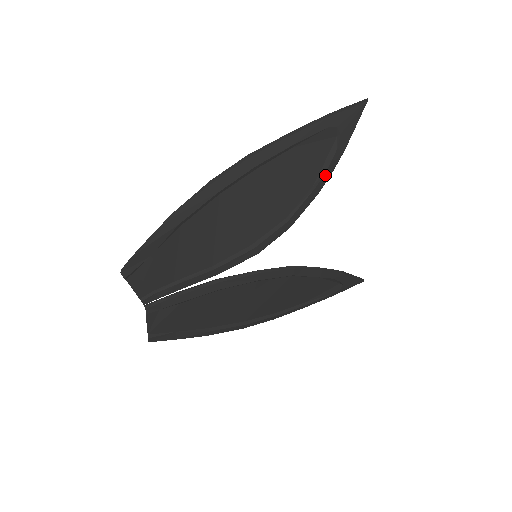
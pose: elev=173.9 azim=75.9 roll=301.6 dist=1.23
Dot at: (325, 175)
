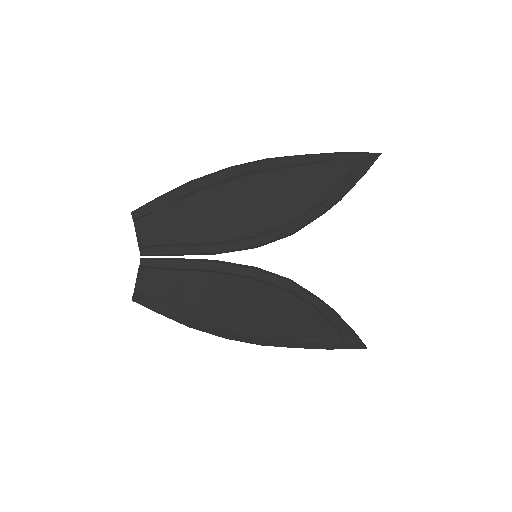
Dot at: (333, 198)
